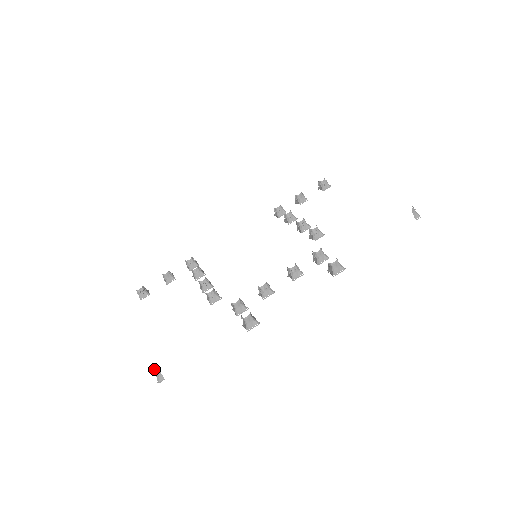
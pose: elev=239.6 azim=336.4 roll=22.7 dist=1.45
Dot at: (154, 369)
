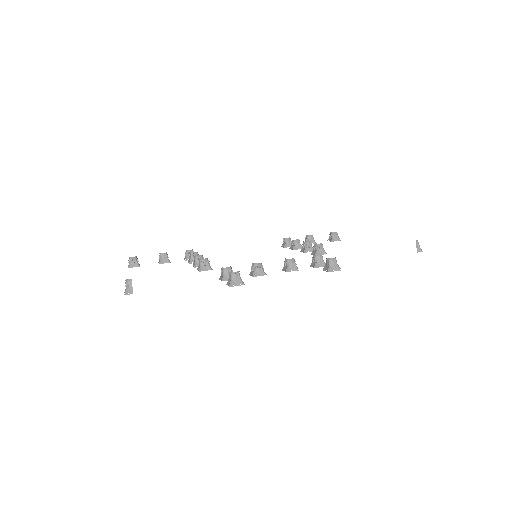
Dot at: (127, 279)
